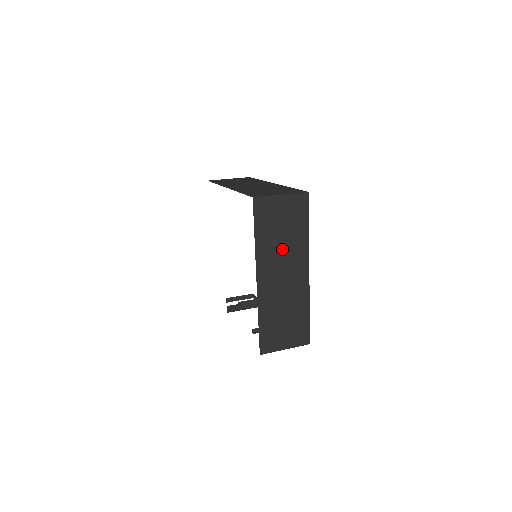
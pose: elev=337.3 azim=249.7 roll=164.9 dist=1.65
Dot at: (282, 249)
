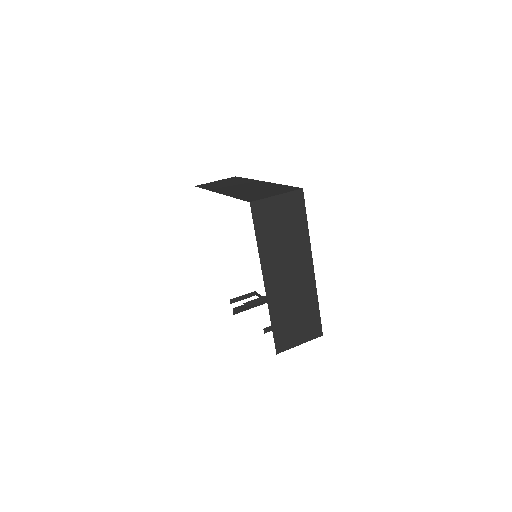
Dot at: (285, 248)
